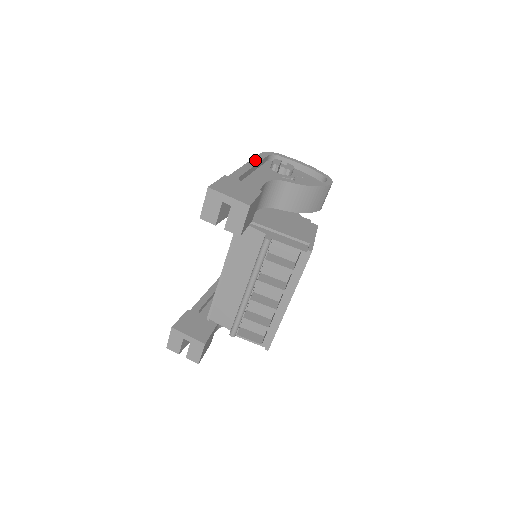
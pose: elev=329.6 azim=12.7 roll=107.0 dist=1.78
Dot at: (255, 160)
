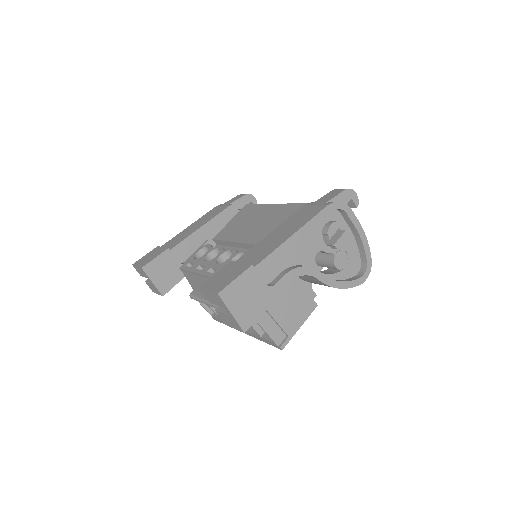
Dot at: (309, 226)
